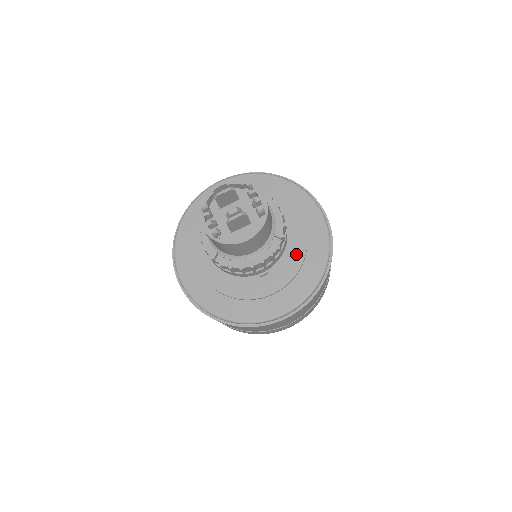
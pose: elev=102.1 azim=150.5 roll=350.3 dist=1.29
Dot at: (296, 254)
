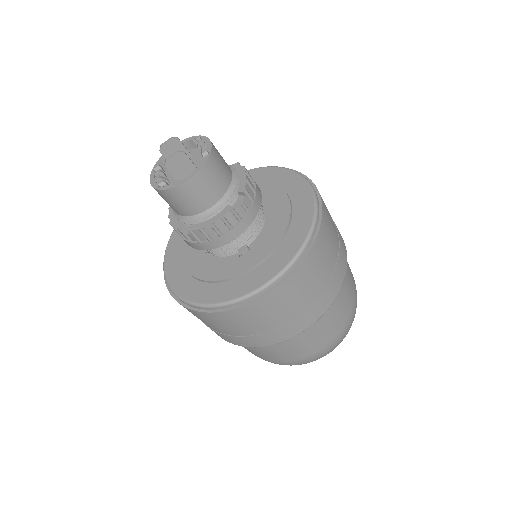
Dot at: (278, 225)
